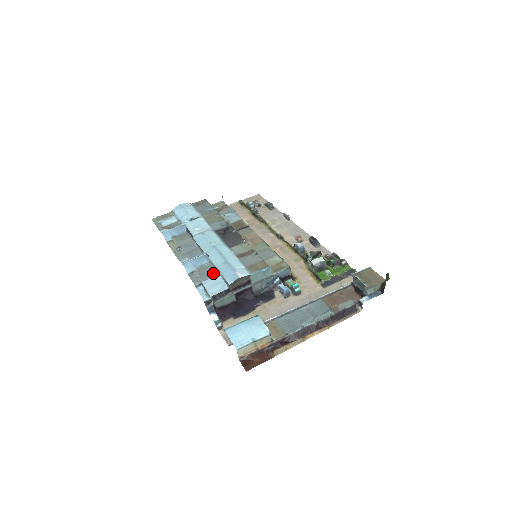
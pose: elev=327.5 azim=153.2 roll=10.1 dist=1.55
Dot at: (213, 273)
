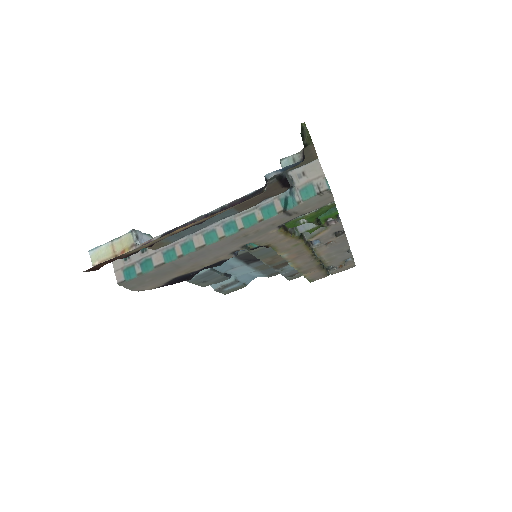
Dot at: occluded
